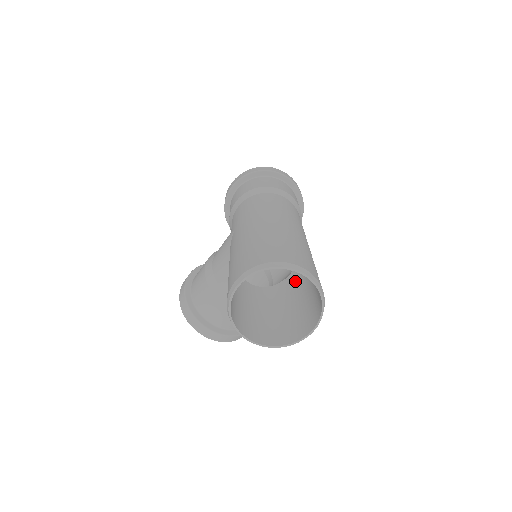
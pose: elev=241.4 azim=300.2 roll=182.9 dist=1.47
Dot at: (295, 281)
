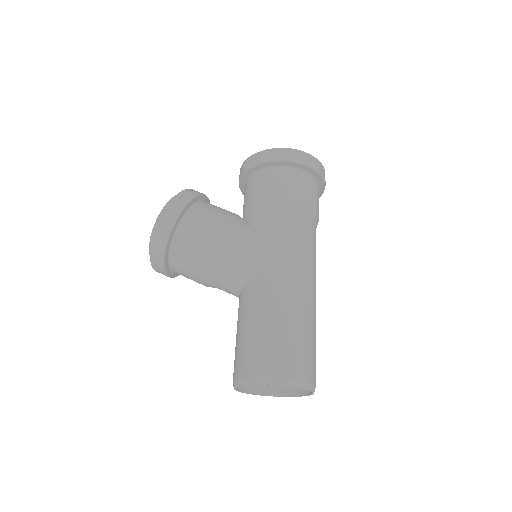
Dot at: occluded
